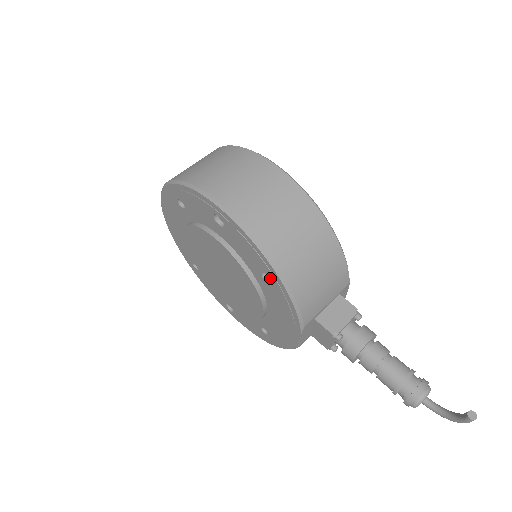
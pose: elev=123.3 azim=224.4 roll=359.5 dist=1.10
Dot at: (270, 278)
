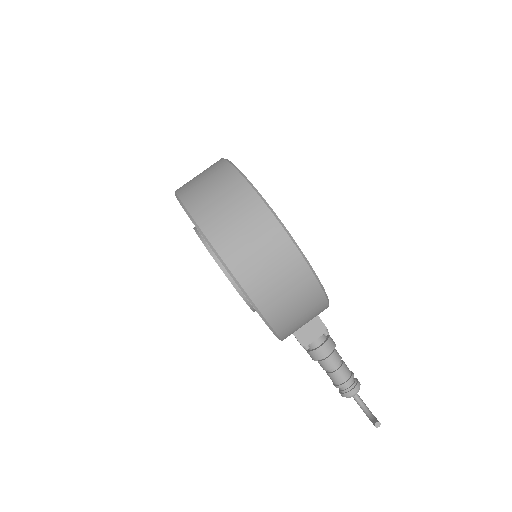
Dot at: occluded
